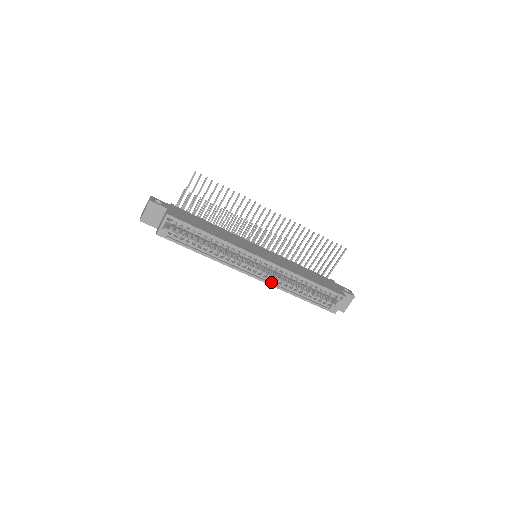
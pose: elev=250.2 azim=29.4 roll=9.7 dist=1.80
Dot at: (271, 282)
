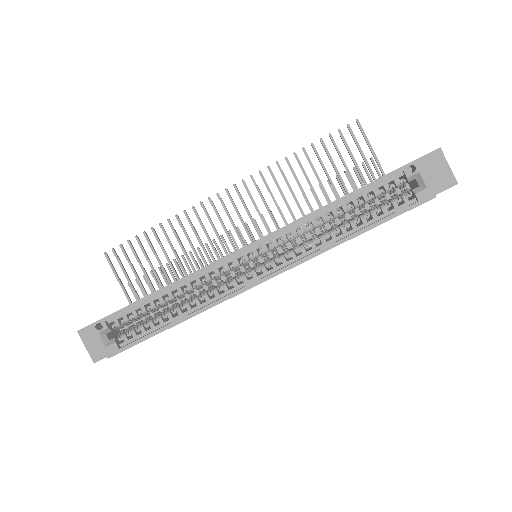
Dot at: (295, 261)
